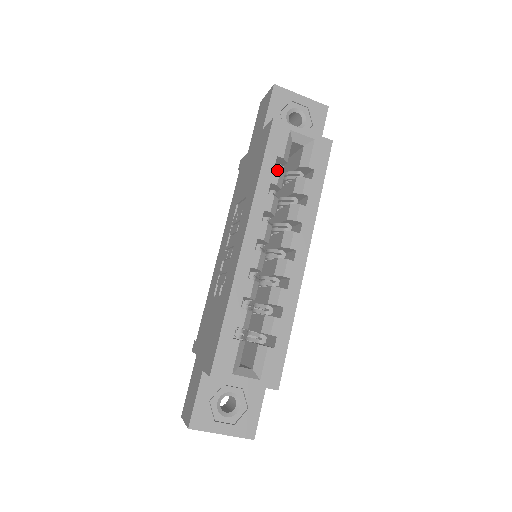
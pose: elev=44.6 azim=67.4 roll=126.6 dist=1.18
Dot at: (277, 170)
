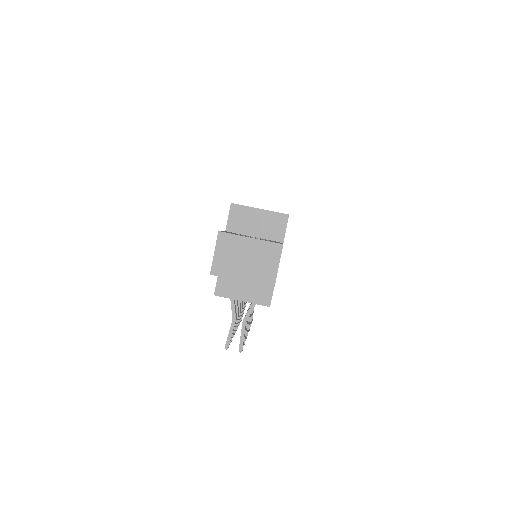
Dot at: occluded
